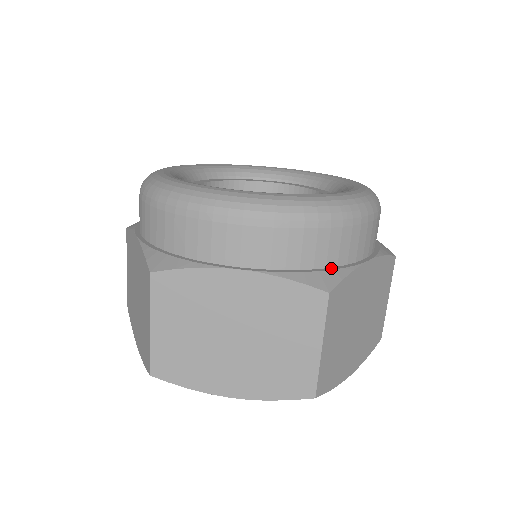
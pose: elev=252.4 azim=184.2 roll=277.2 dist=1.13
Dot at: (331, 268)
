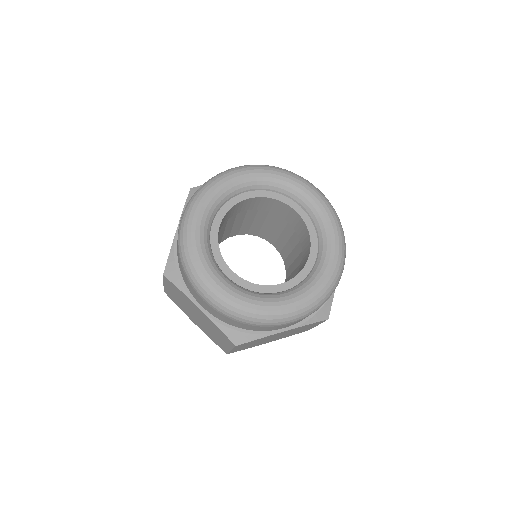
Dot at: (251, 331)
